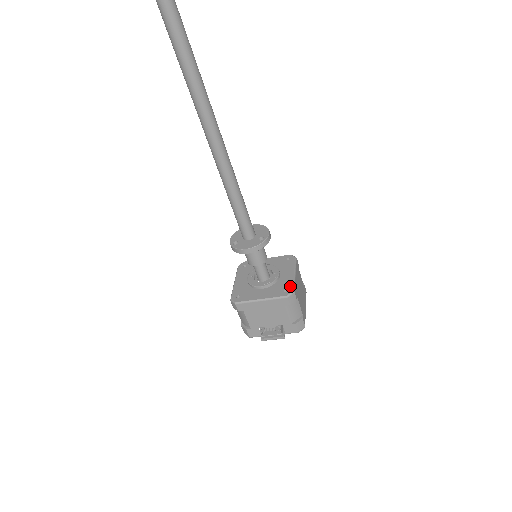
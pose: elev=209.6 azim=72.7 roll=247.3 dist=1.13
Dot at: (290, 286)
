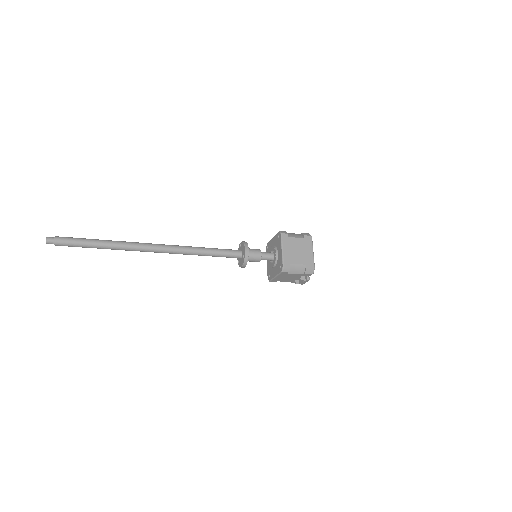
Dot at: (281, 263)
